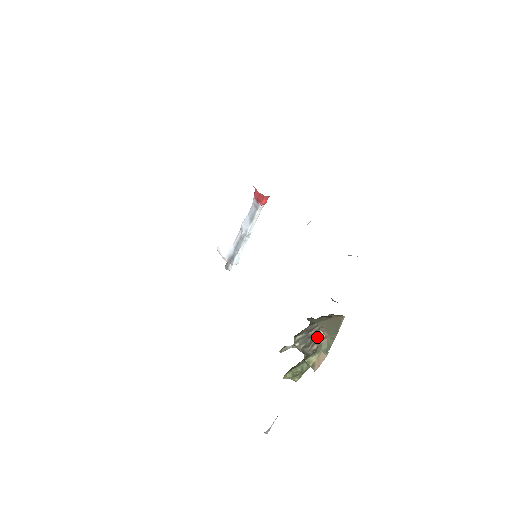
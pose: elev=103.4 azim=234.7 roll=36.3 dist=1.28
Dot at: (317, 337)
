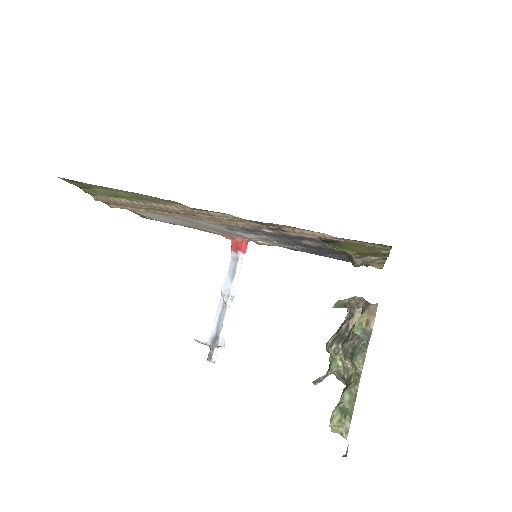
Dot at: (354, 323)
